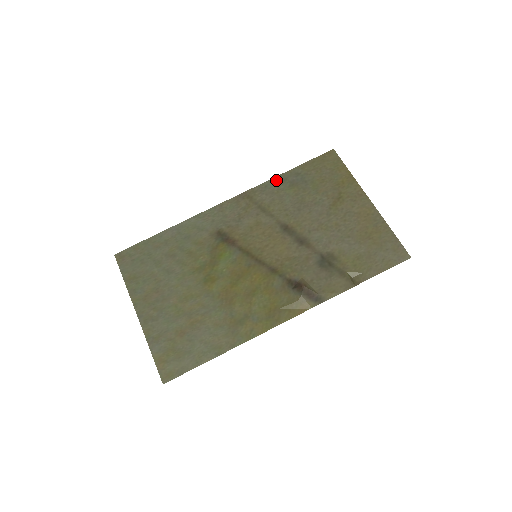
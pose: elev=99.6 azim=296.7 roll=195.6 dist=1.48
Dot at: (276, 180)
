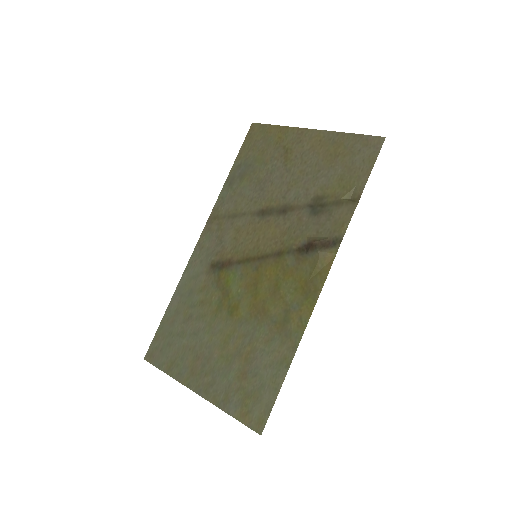
Dot at: (226, 186)
